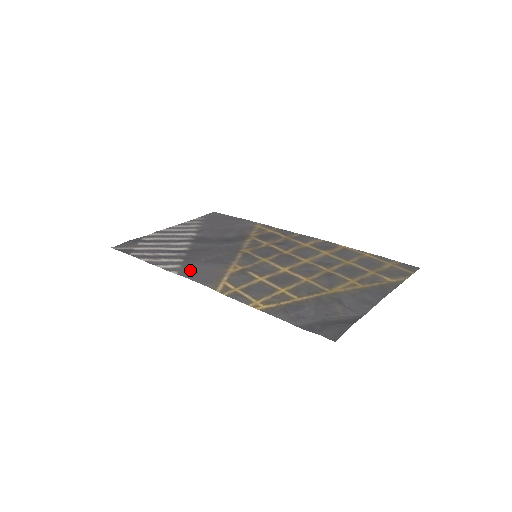
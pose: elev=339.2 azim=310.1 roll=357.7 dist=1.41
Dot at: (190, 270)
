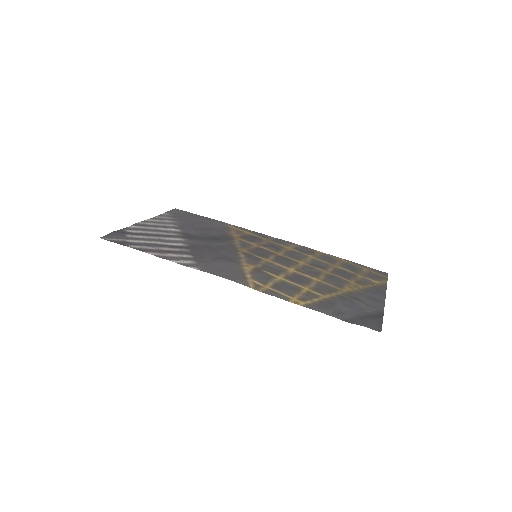
Dot at: (209, 266)
